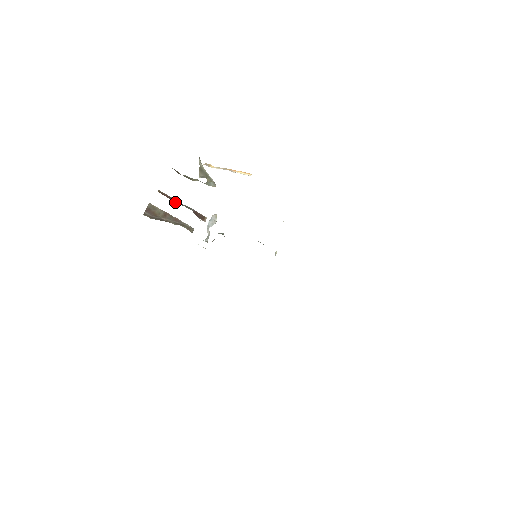
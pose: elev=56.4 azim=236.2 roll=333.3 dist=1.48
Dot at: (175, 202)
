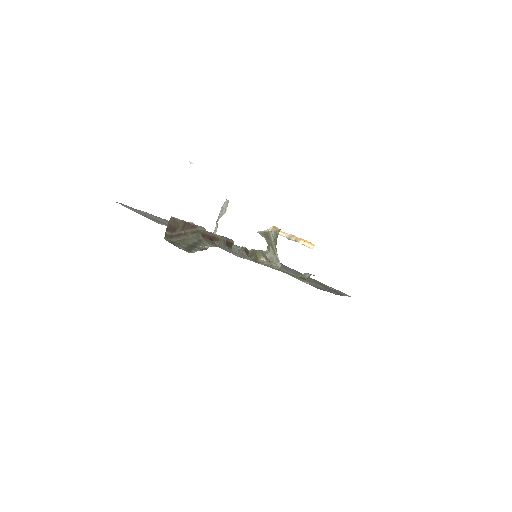
Dot at: (213, 239)
